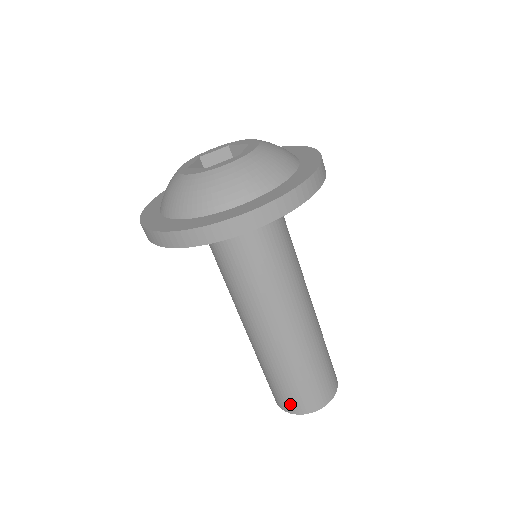
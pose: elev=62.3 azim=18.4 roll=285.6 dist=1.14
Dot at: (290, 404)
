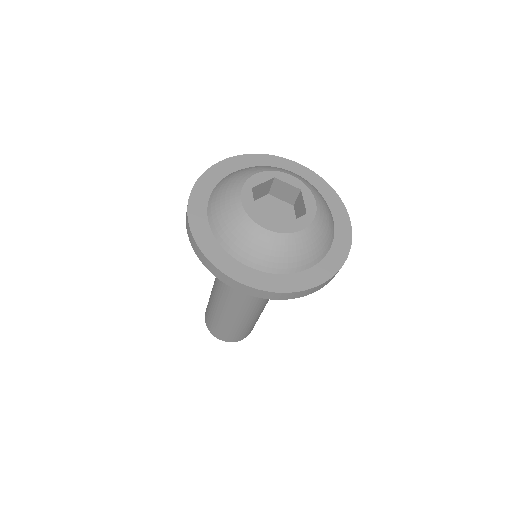
Dot at: (208, 323)
